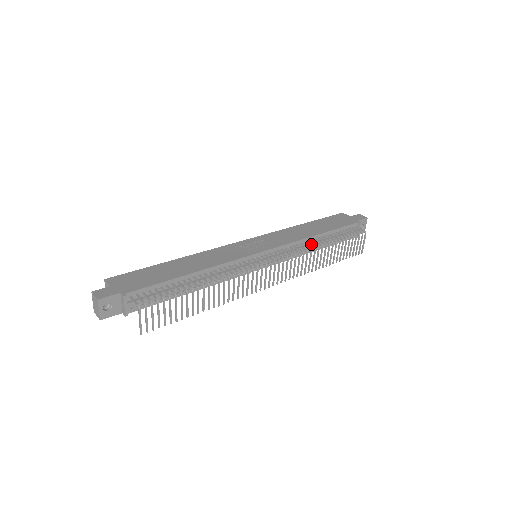
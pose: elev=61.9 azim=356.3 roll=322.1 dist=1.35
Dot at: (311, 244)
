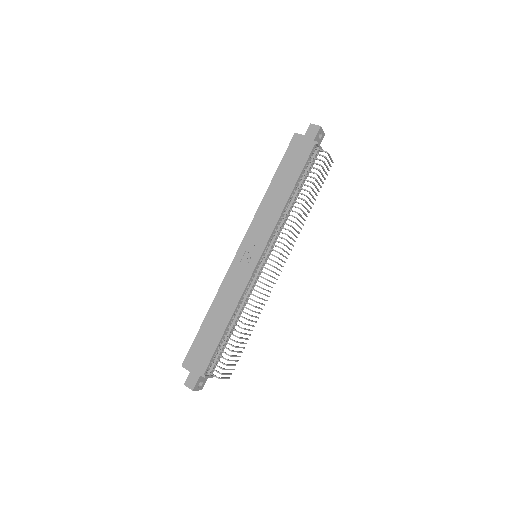
Dot at: (289, 208)
